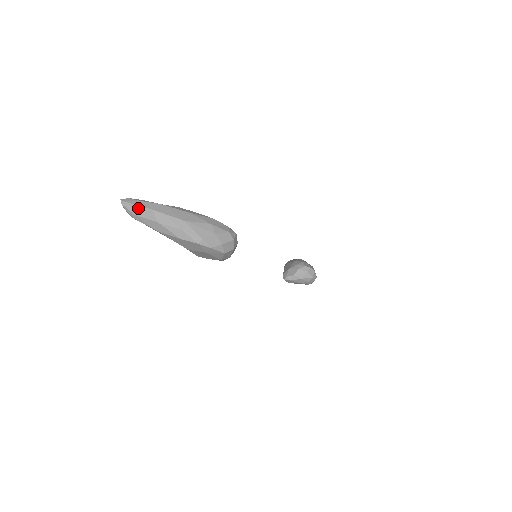
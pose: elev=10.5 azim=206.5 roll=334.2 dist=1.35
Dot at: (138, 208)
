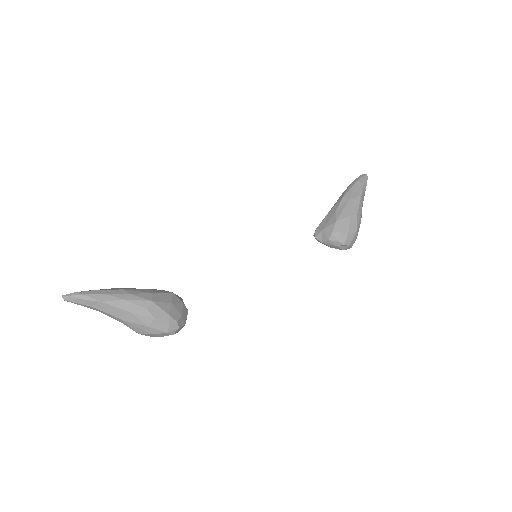
Dot at: (79, 304)
